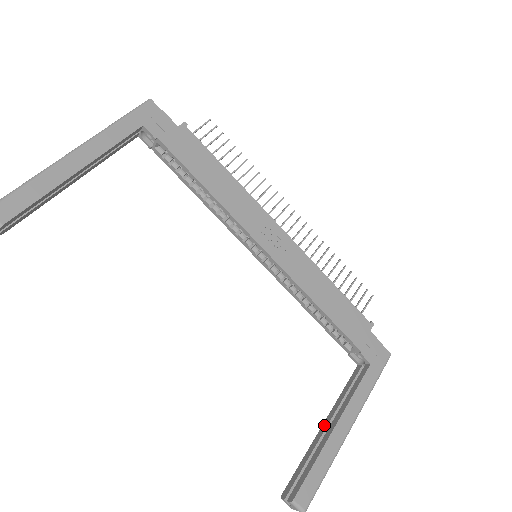
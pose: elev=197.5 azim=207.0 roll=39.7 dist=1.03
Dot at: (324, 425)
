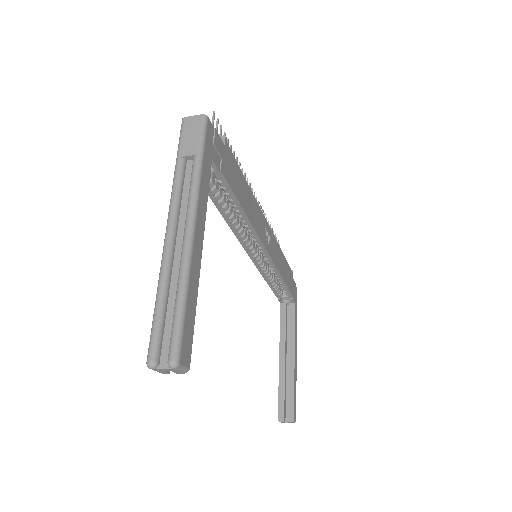
Dot at: (282, 359)
